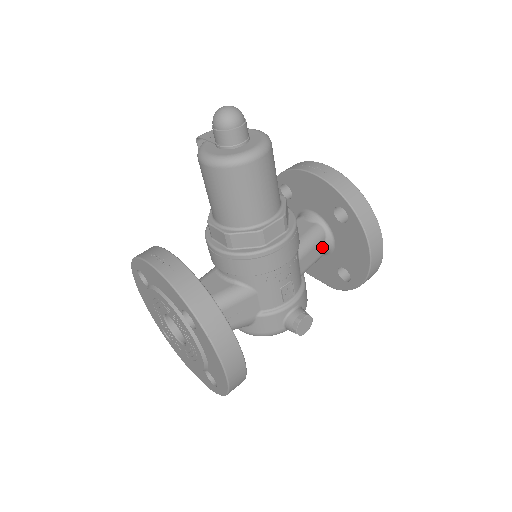
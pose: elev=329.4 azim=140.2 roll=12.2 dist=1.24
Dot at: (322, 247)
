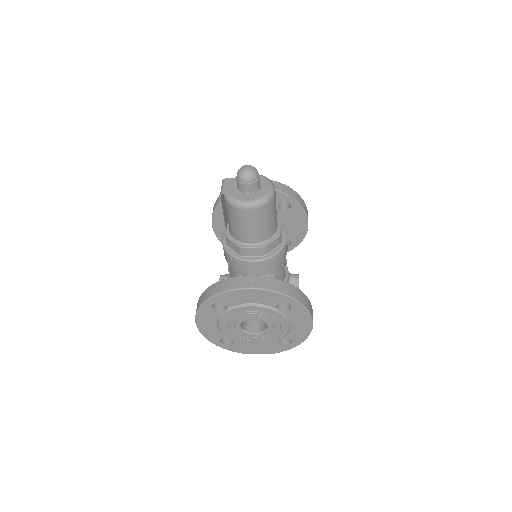
Dot at: occluded
